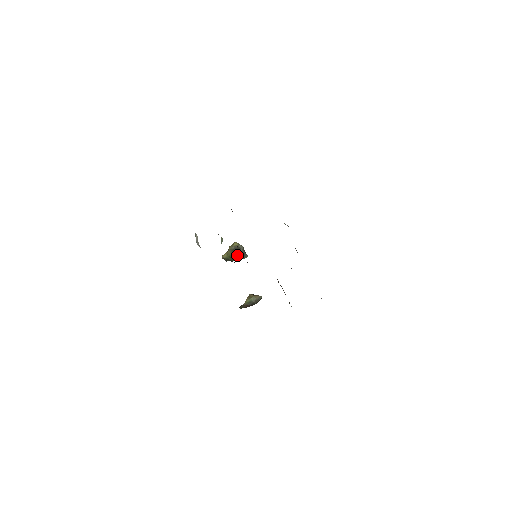
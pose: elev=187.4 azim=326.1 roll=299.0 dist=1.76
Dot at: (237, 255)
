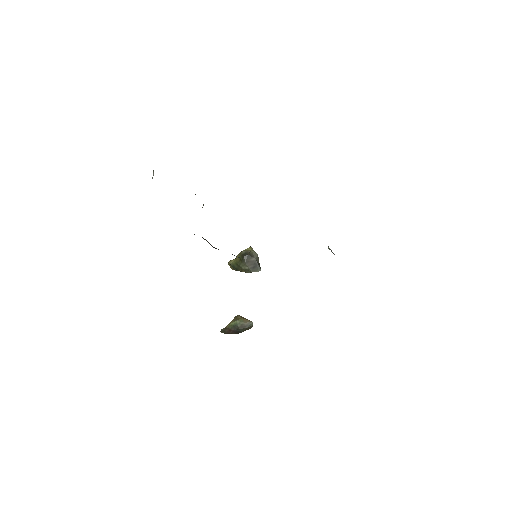
Dot at: (246, 263)
